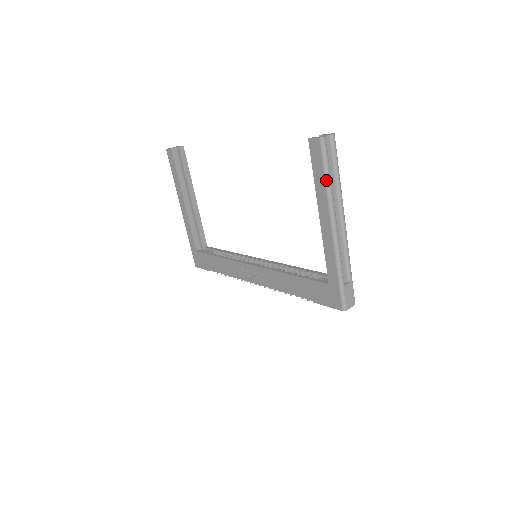
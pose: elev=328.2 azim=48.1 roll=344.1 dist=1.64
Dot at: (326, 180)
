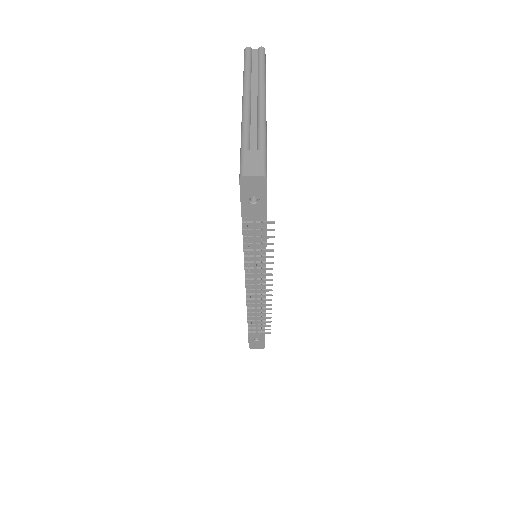
Dot at: (244, 71)
